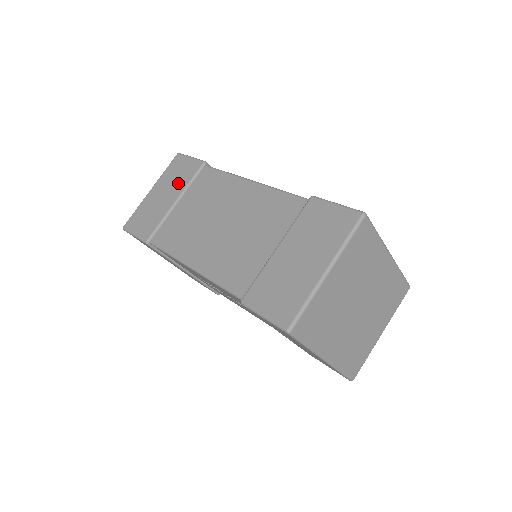
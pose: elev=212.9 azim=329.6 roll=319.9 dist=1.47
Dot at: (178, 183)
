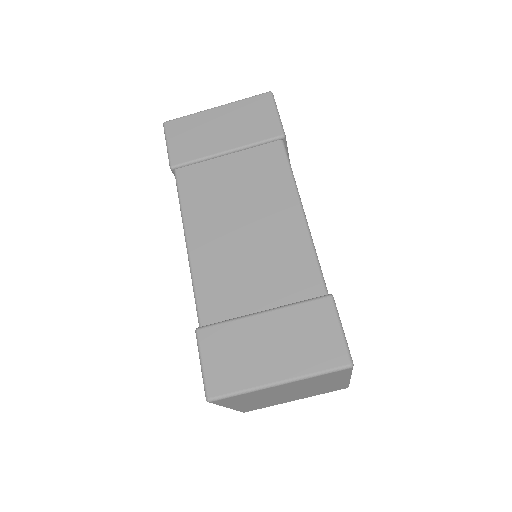
Dot at: (244, 132)
